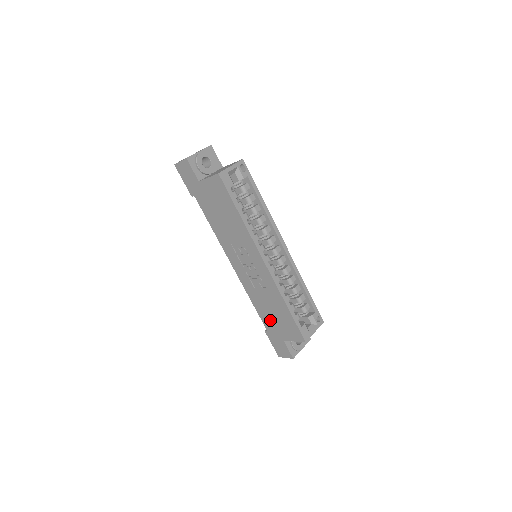
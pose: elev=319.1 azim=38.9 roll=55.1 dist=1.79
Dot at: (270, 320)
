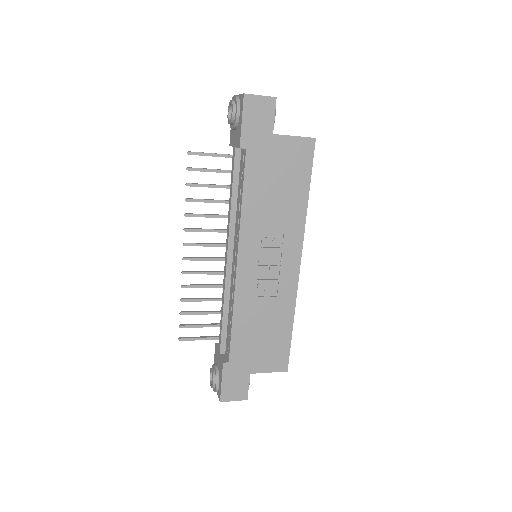
Dot at: (248, 344)
